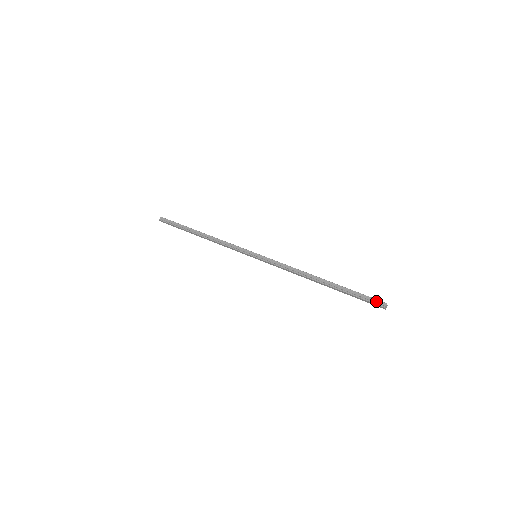
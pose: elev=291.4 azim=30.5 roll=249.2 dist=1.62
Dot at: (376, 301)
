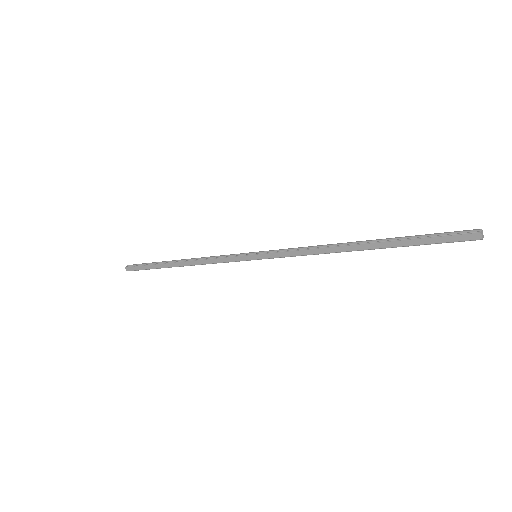
Dot at: (461, 232)
